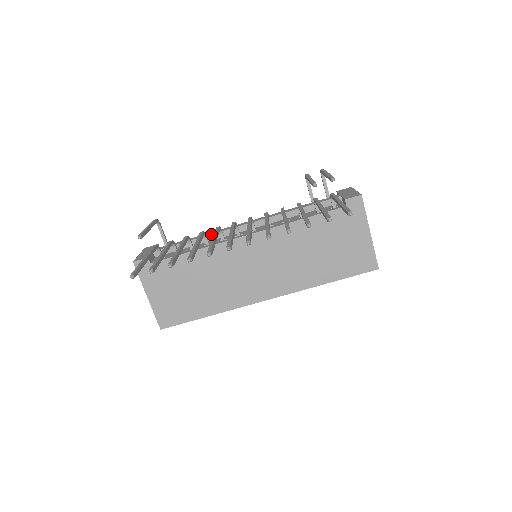
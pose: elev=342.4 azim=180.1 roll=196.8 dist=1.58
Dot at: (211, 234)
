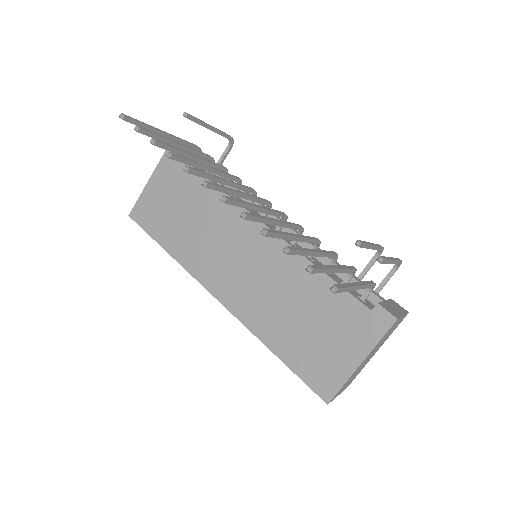
Dot at: occluded
